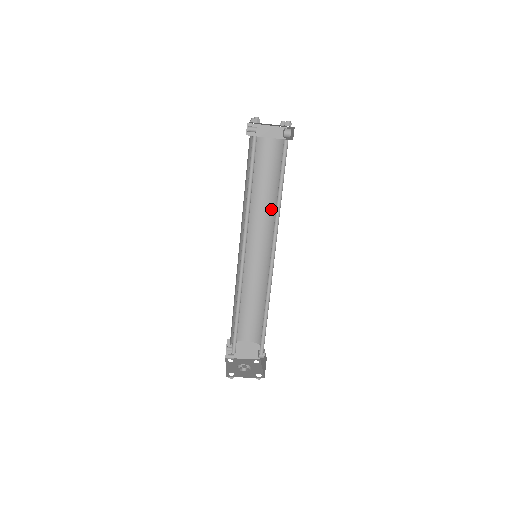
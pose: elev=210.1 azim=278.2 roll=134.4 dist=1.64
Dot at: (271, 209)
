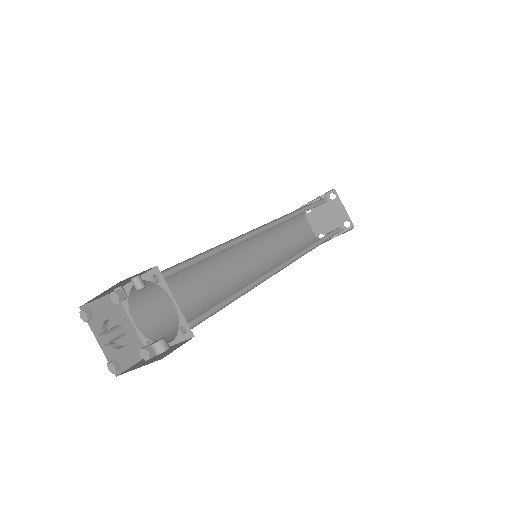
Dot at: (281, 258)
